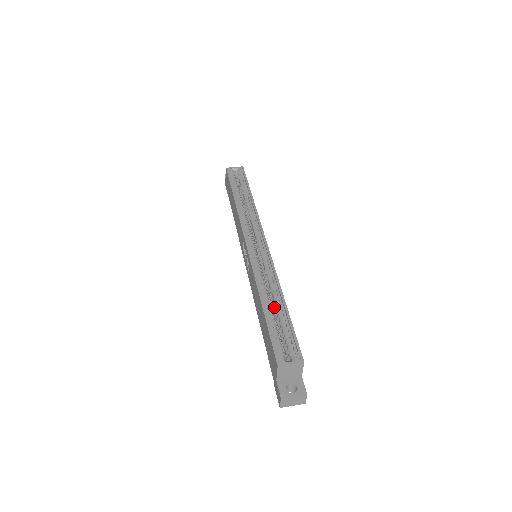
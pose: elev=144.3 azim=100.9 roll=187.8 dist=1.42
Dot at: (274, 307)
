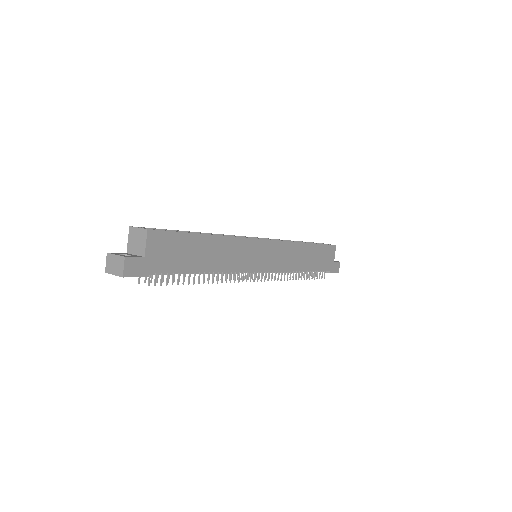
Dot at: occluded
